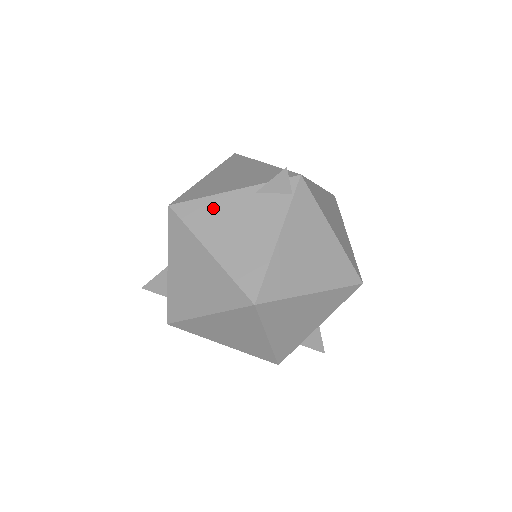
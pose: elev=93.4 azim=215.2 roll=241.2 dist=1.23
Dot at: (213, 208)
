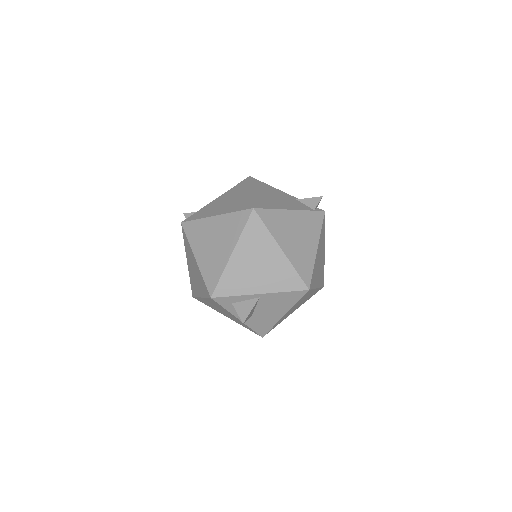
Dot at: (270, 188)
